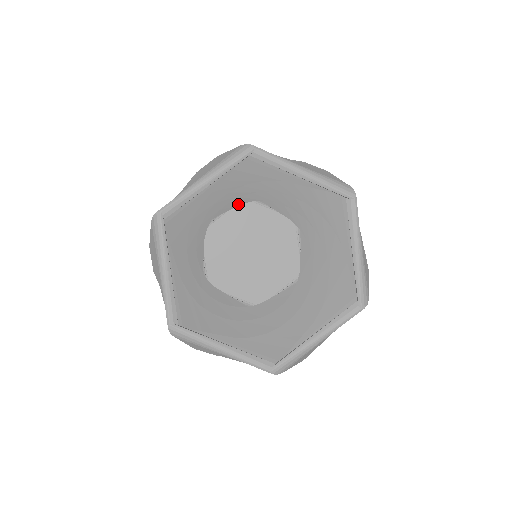
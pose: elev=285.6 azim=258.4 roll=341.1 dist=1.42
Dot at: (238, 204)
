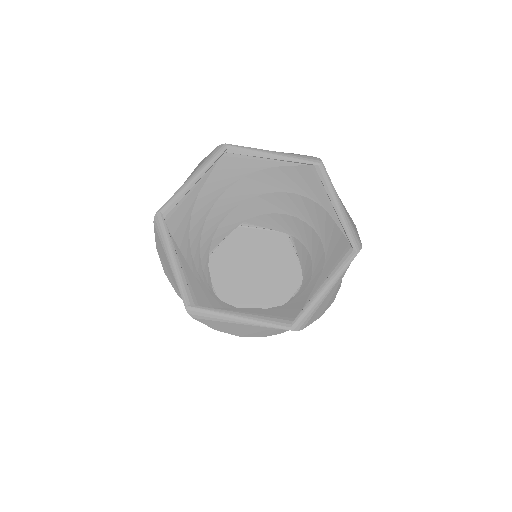
Dot at: (231, 228)
